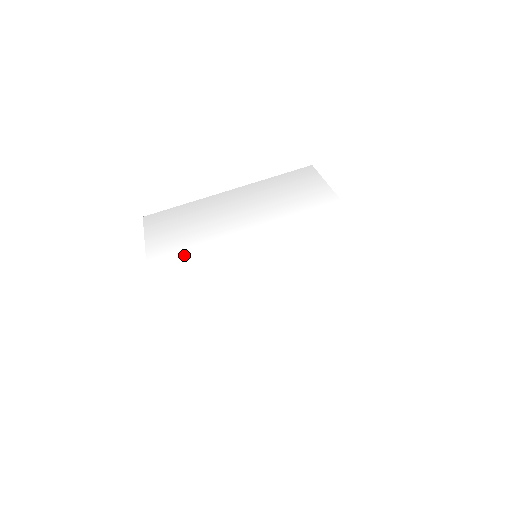
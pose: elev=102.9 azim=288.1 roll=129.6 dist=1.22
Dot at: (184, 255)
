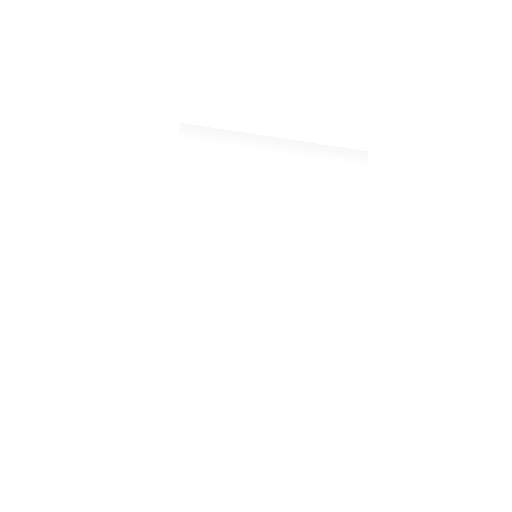
Dot at: (199, 213)
